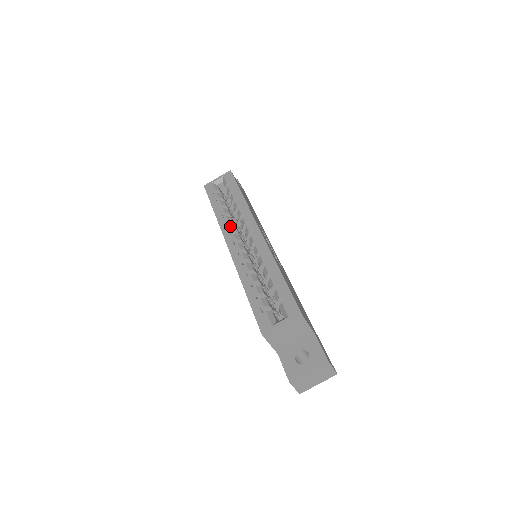
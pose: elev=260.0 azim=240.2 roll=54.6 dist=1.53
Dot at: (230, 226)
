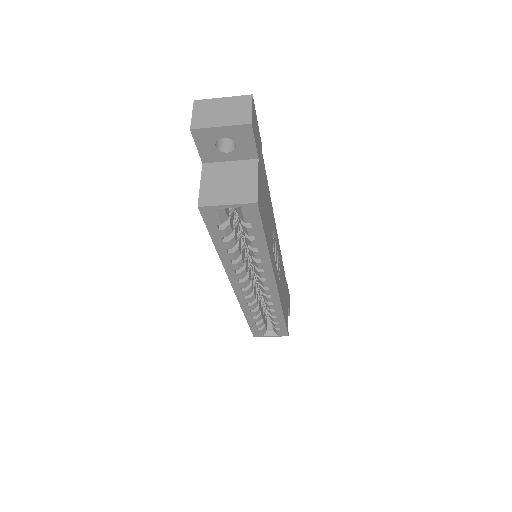
Dot at: (240, 276)
